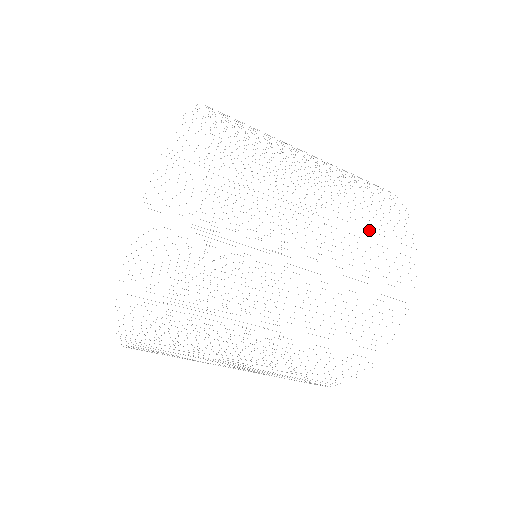
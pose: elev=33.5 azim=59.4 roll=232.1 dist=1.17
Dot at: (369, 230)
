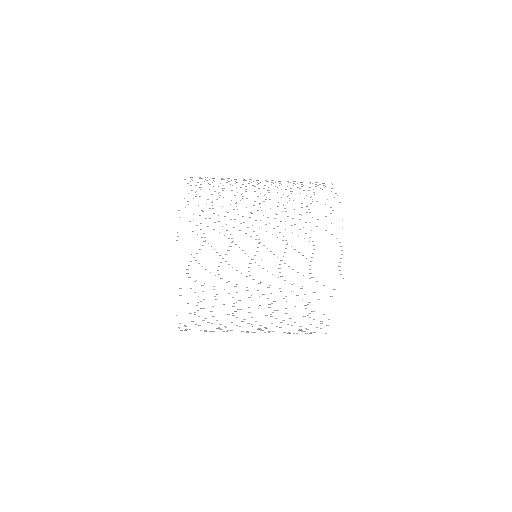
Dot at: (293, 183)
